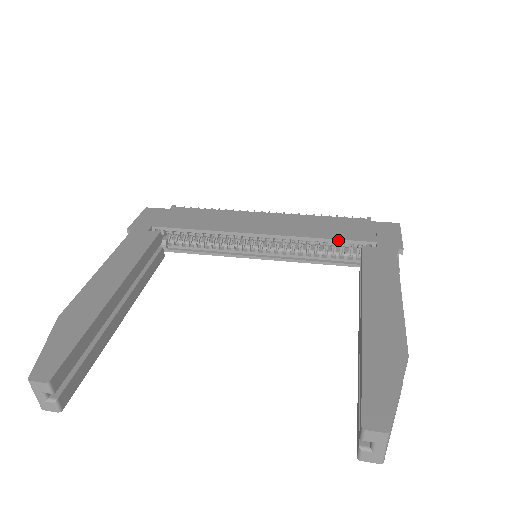
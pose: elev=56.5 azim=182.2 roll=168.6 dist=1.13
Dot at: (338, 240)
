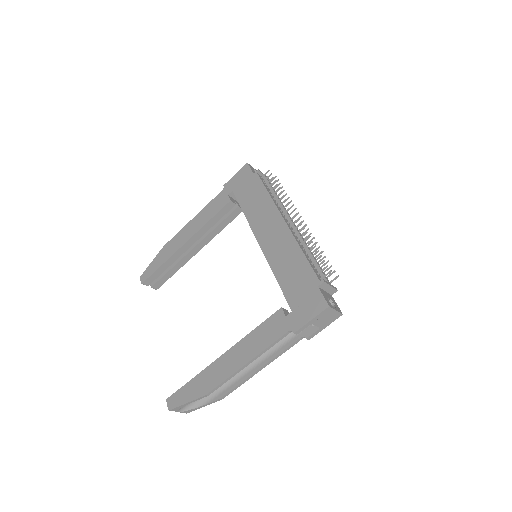
Dot at: (281, 288)
